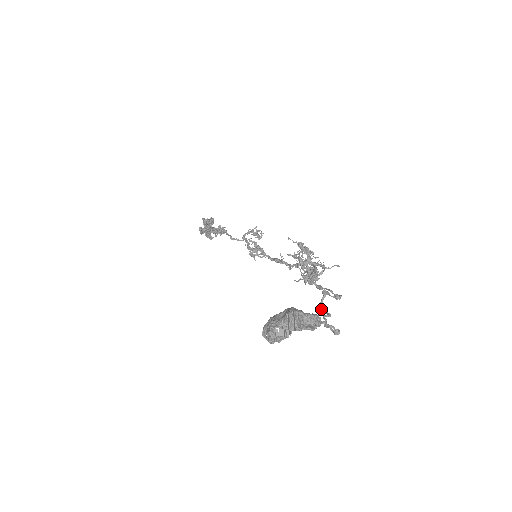
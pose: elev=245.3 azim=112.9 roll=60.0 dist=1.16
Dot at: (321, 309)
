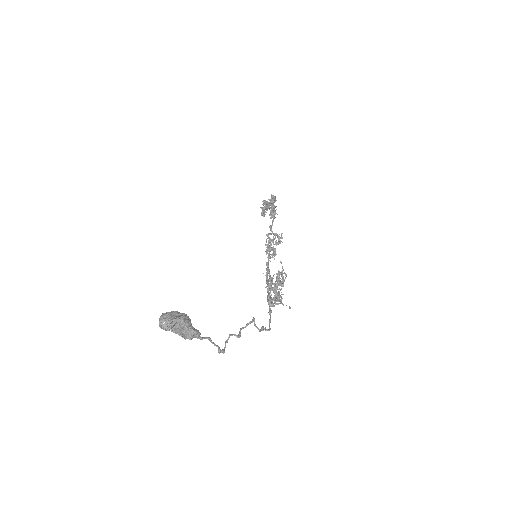
Dot at: (240, 328)
